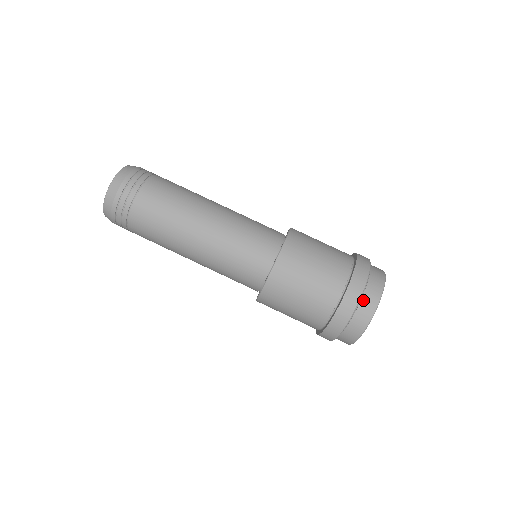
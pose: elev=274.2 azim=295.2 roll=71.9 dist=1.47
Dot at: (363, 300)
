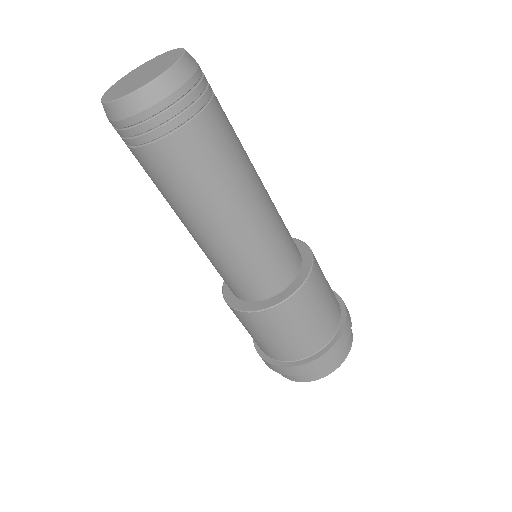
Dot at: occluded
